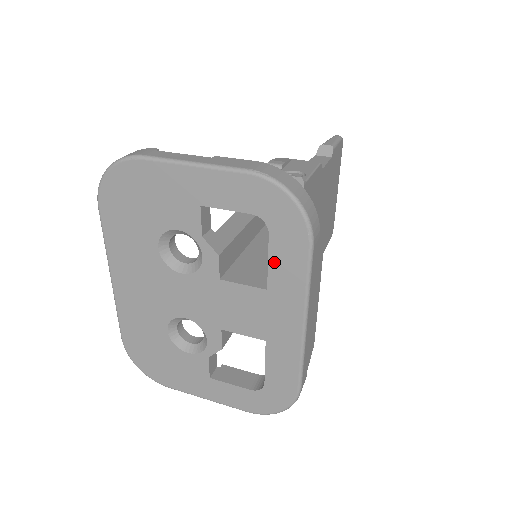
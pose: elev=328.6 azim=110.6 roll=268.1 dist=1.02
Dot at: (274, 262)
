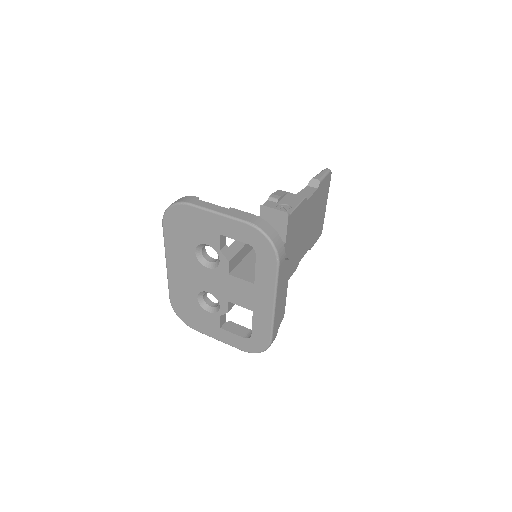
Dot at: (258, 270)
